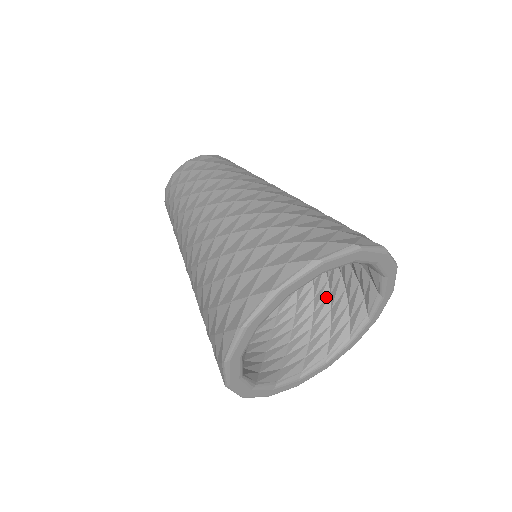
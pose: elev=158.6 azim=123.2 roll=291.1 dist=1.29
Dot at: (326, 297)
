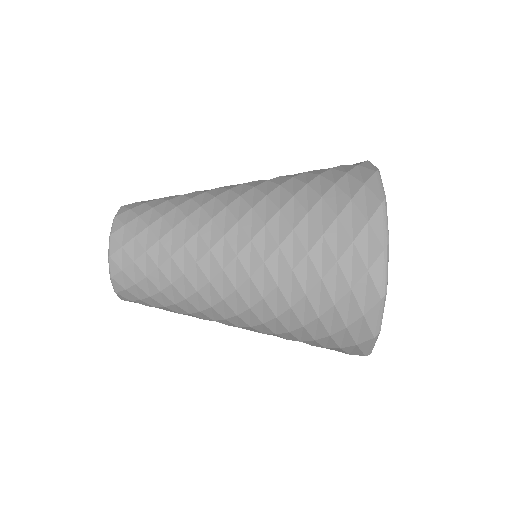
Dot at: occluded
